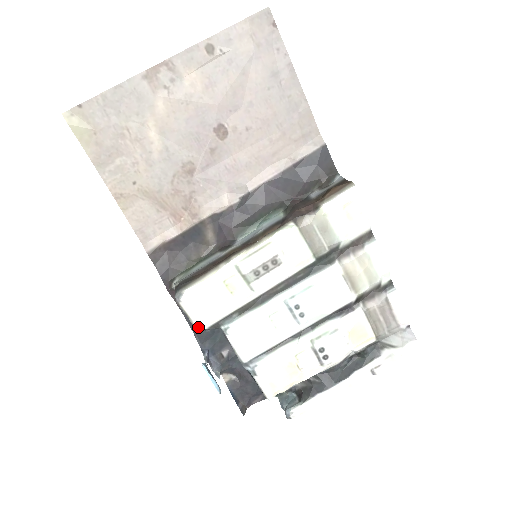
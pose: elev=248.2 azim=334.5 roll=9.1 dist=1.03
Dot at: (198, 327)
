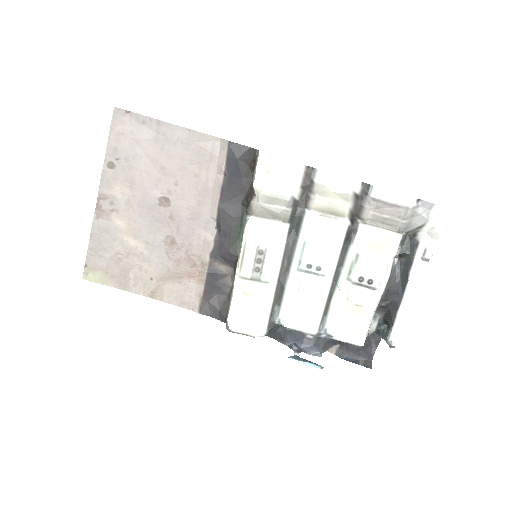
Dot at: (259, 336)
